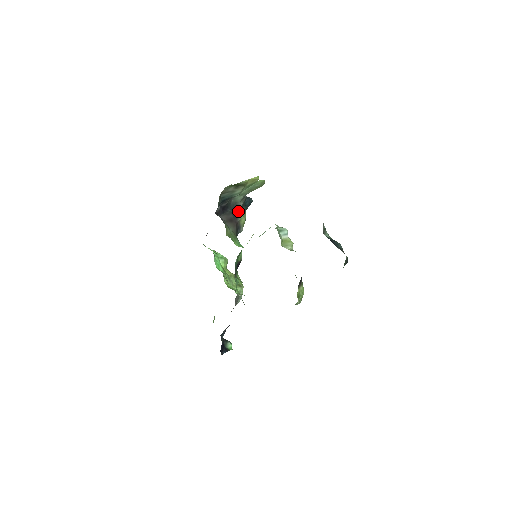
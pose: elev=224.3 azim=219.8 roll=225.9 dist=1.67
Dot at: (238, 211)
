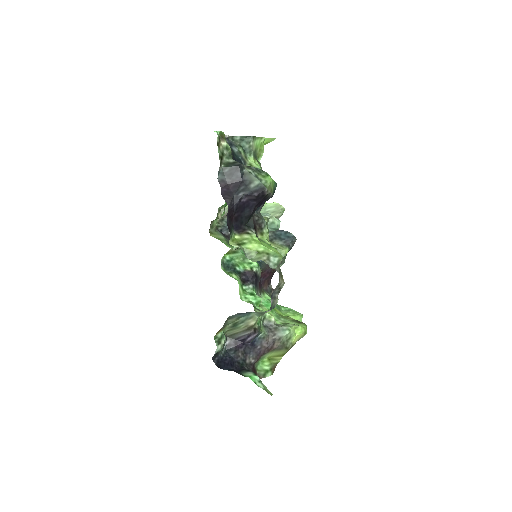
Dot at: occluded
